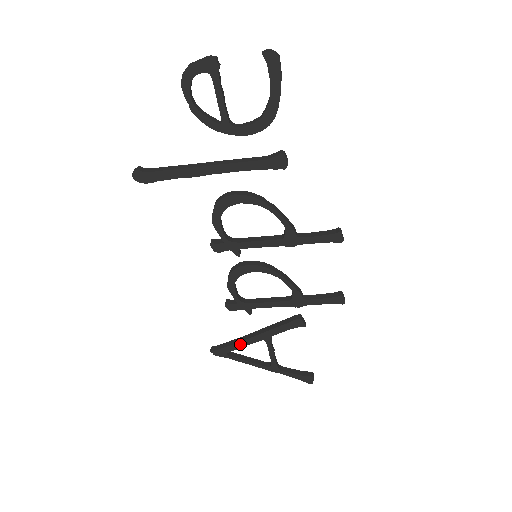
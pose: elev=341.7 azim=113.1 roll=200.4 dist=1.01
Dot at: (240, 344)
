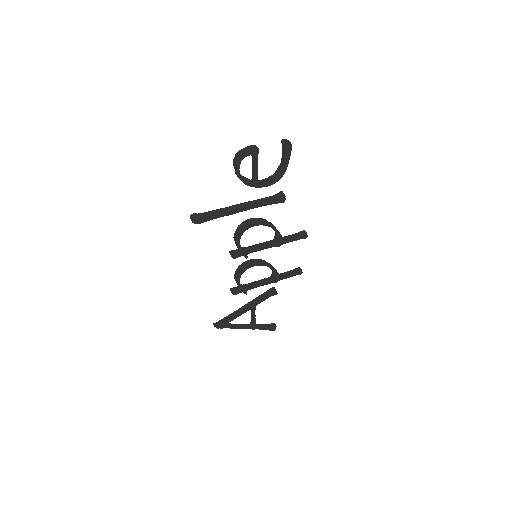
Dot at: (235, 316)
